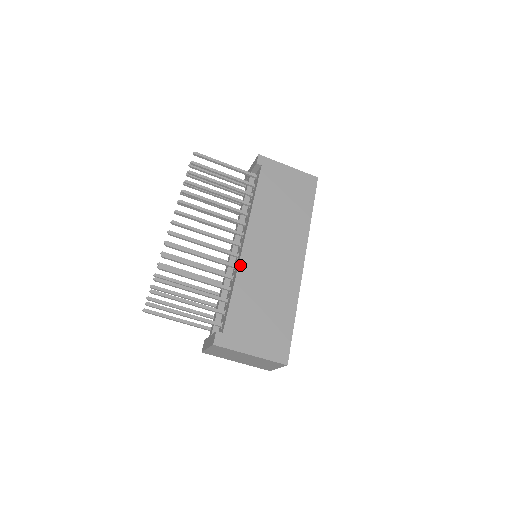
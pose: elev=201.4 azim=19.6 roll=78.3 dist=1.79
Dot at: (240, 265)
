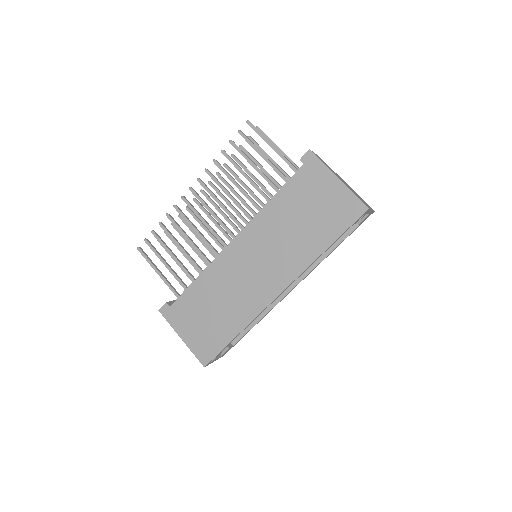
Dot at: (216, 260)
